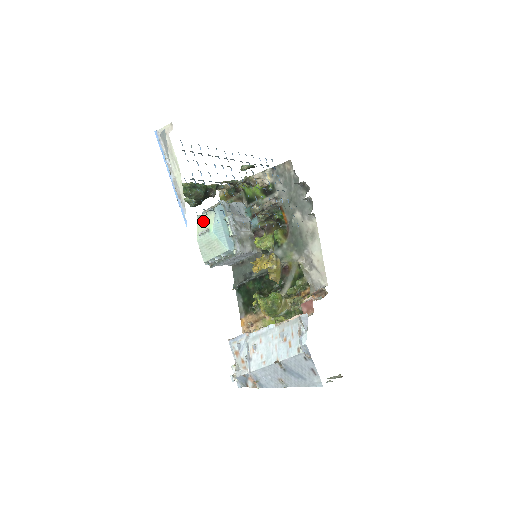
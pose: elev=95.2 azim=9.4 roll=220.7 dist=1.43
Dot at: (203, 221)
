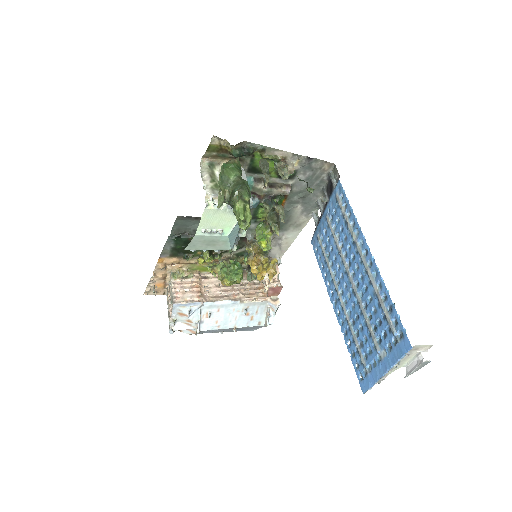
Dot at: (216, 218)
